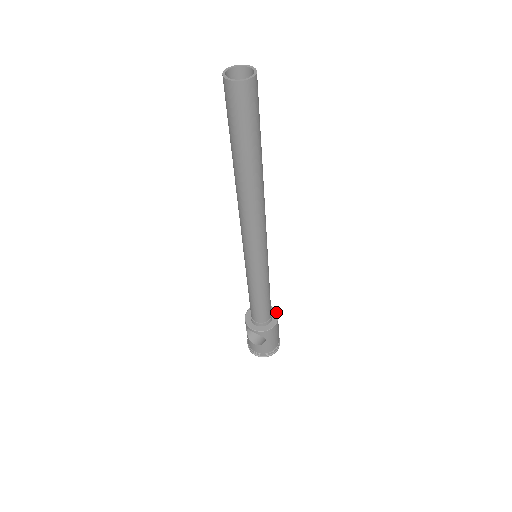
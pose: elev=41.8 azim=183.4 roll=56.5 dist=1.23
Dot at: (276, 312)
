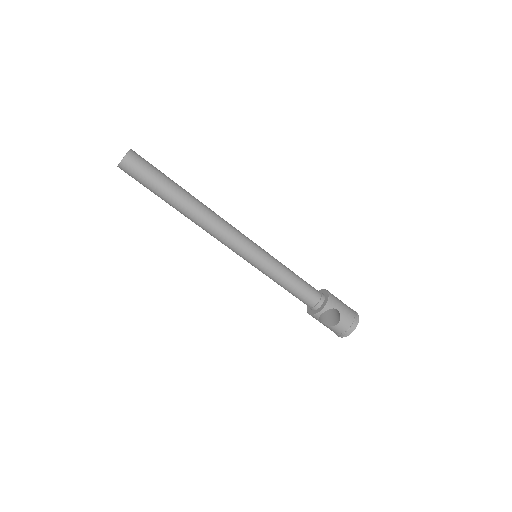
Dot at: (321, 290)
